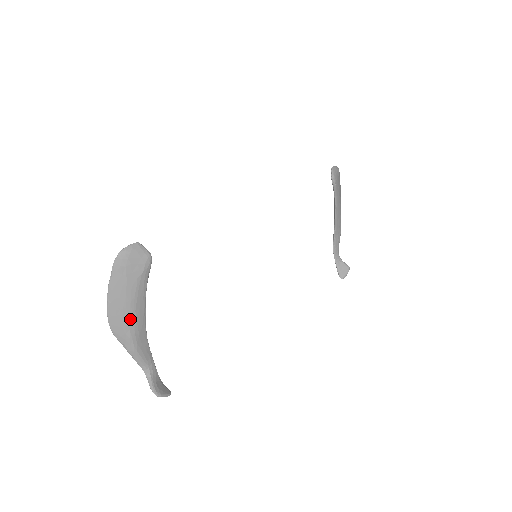
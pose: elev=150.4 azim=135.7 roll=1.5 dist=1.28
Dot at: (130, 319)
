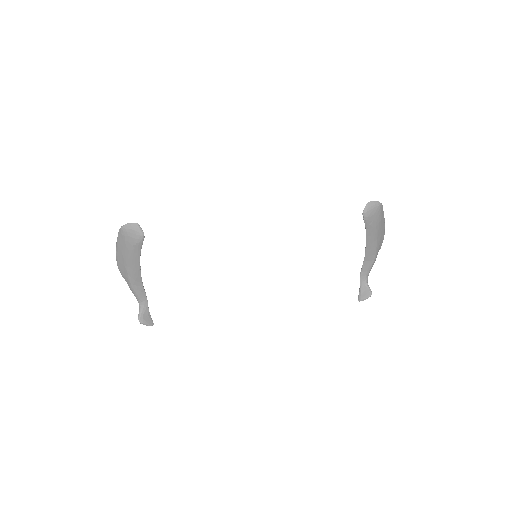
Dot at: (128, 269)
